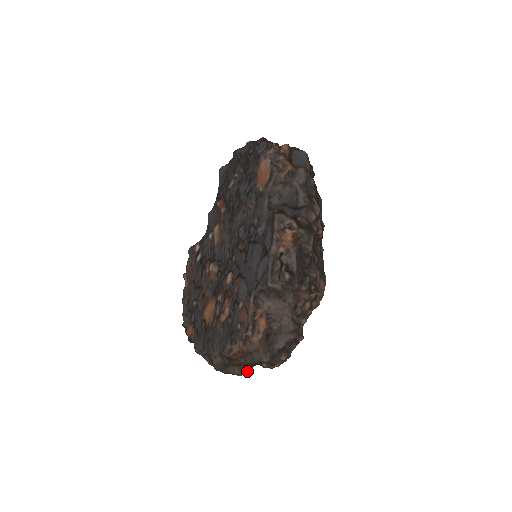
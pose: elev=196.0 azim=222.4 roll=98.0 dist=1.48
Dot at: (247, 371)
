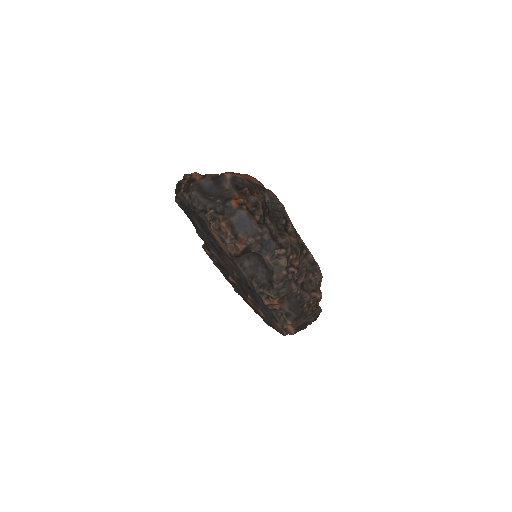
Dot at: occluded
